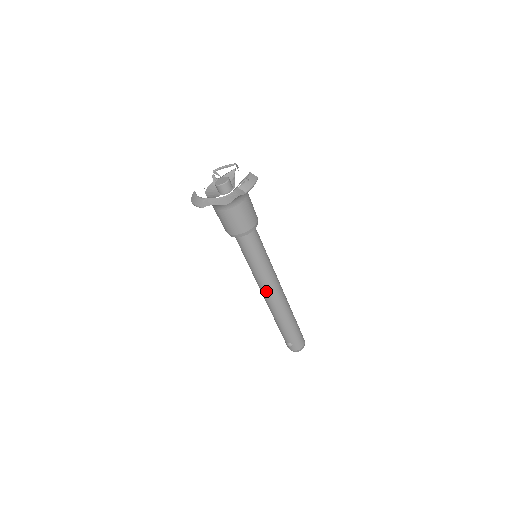
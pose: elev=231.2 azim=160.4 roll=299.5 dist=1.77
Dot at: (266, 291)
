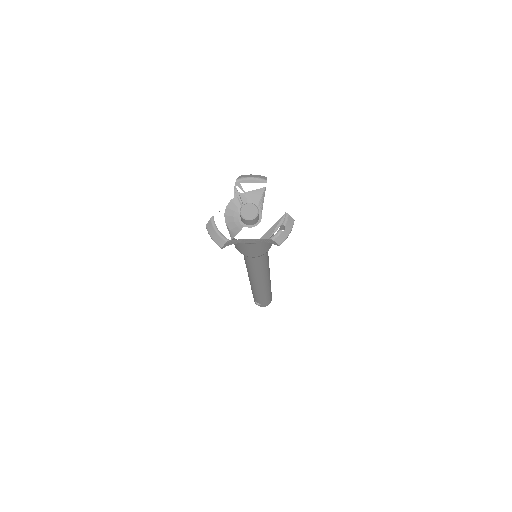
Dot at: (255, 281)
